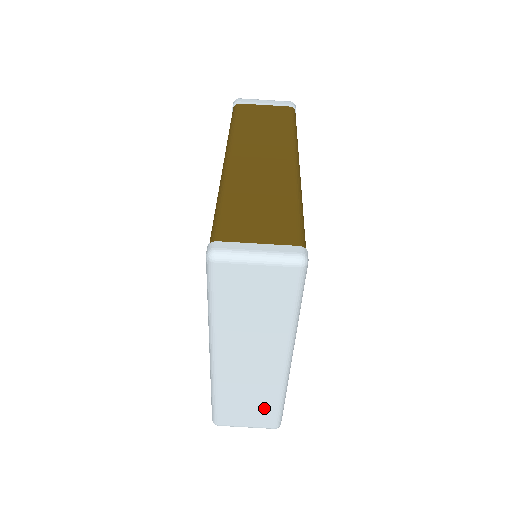
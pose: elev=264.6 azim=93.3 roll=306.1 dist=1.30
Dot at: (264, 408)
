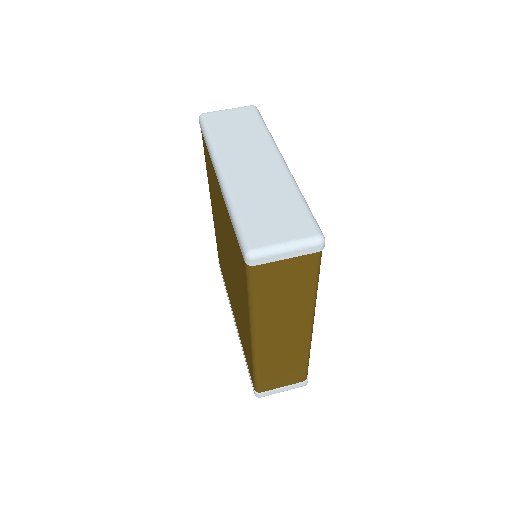
Dot at: (290, 209)
